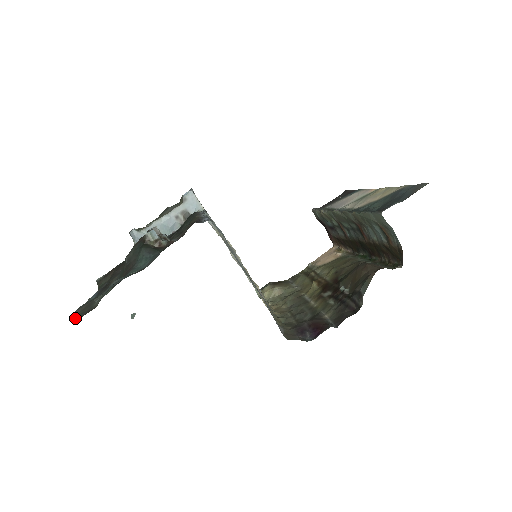
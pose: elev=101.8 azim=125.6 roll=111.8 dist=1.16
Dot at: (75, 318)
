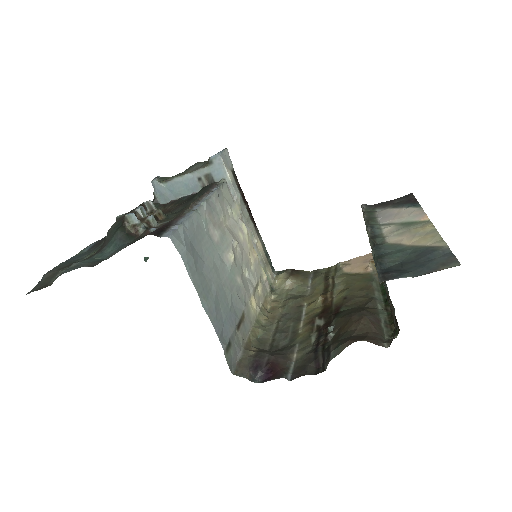
Dot at: (36, 286)
